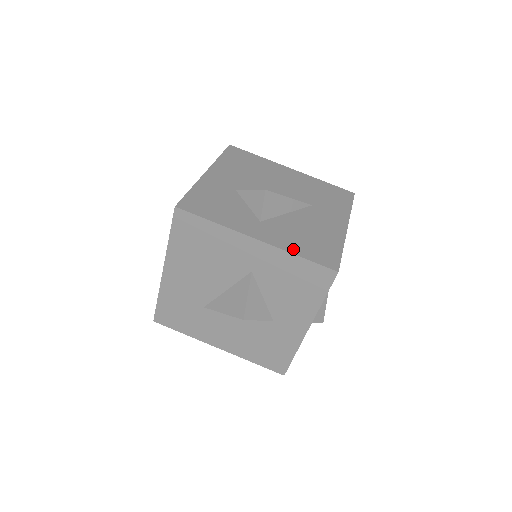
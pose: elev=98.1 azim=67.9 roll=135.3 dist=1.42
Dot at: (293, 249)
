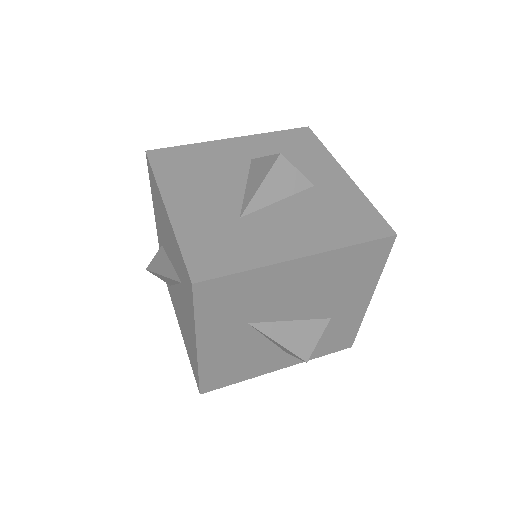
Dot at: occluded
